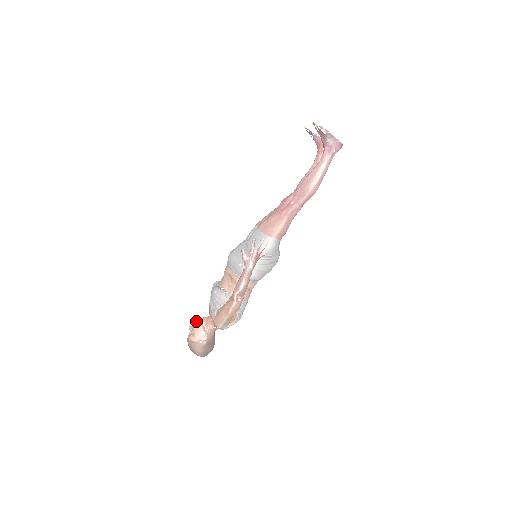
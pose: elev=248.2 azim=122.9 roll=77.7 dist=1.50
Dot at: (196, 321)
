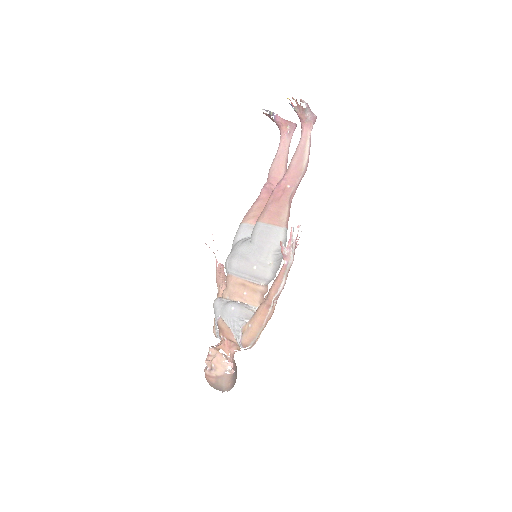
Dot at: (212, 351)
